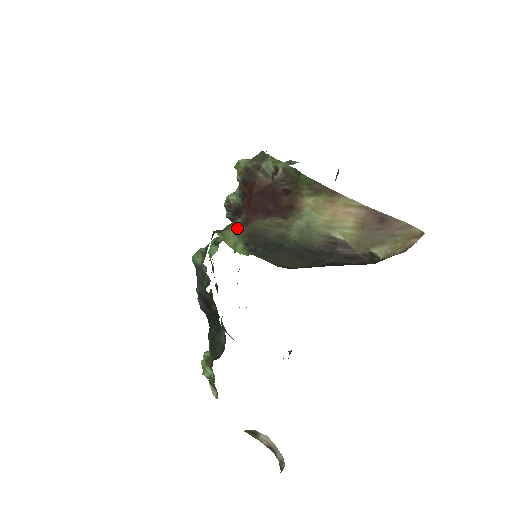
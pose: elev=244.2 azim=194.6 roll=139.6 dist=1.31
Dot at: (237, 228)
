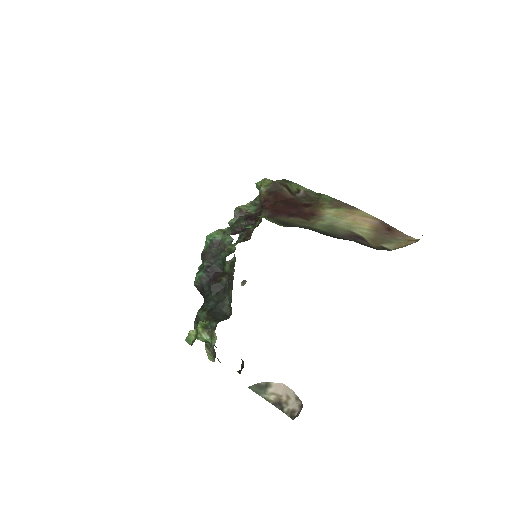
Dot at: (265, 217)
